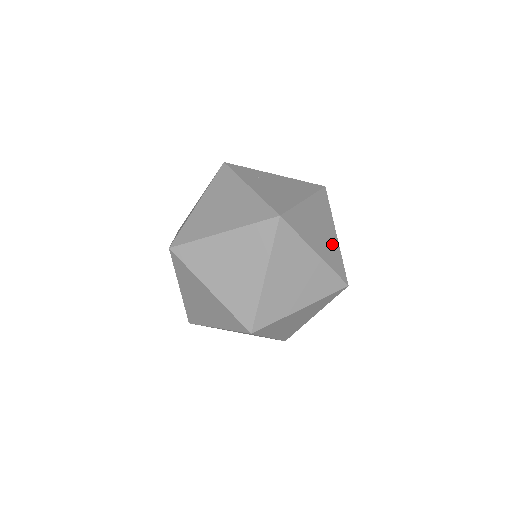
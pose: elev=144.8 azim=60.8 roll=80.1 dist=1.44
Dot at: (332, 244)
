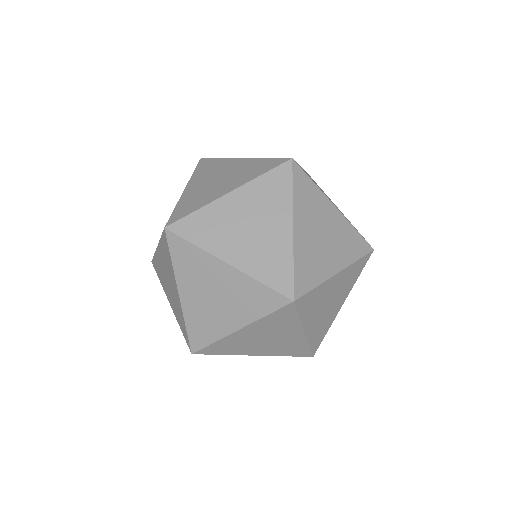
Dot at: (341, 212)
